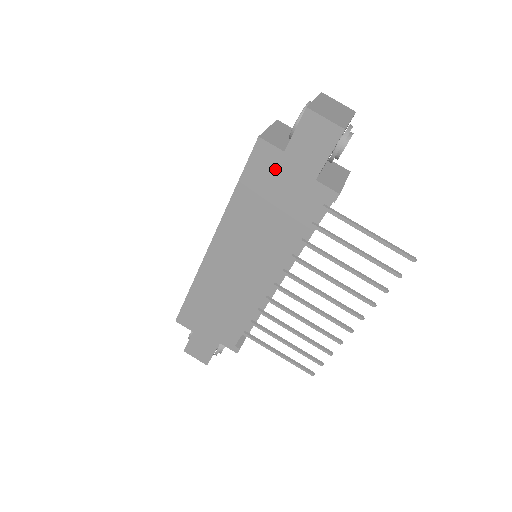
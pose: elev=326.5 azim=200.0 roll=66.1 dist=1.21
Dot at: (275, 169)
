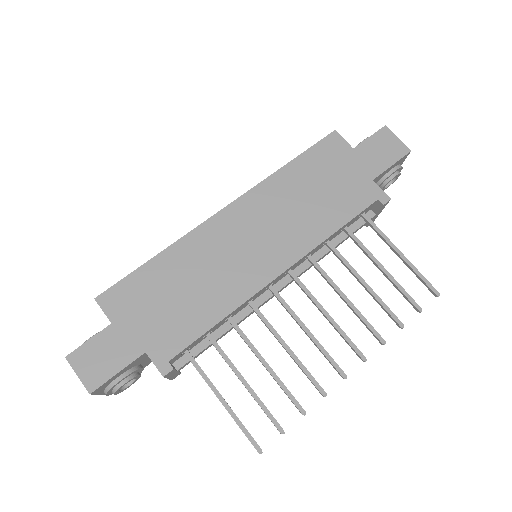
Dot at: (339, 159)
